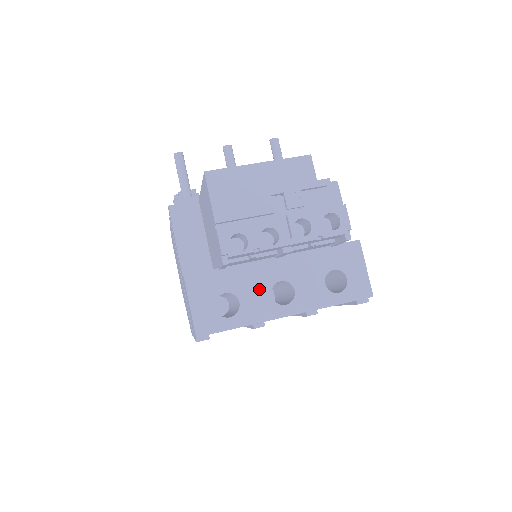
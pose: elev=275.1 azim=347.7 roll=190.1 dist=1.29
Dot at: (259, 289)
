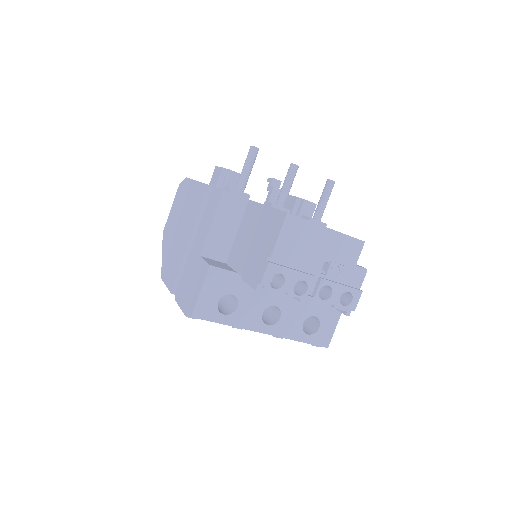
Dot at: (257, 304)
